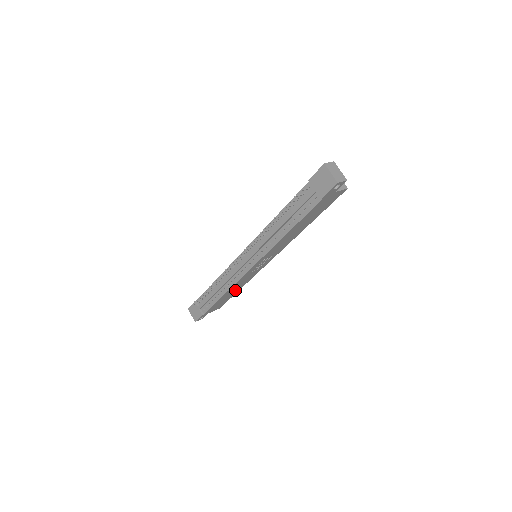
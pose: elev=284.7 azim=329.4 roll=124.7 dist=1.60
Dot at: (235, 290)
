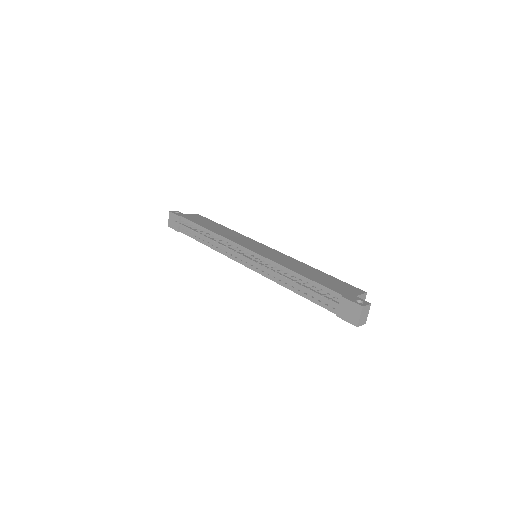
Dot at: occluded
